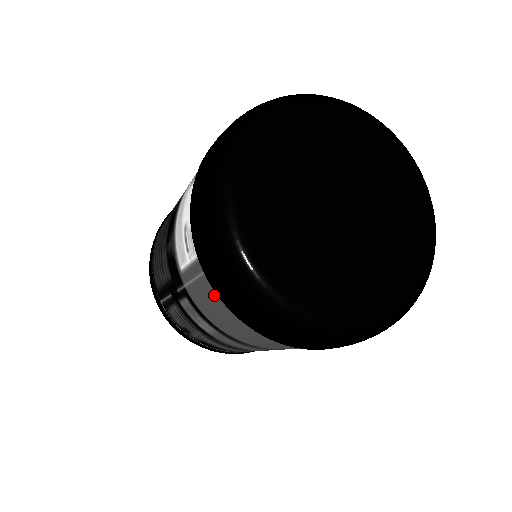
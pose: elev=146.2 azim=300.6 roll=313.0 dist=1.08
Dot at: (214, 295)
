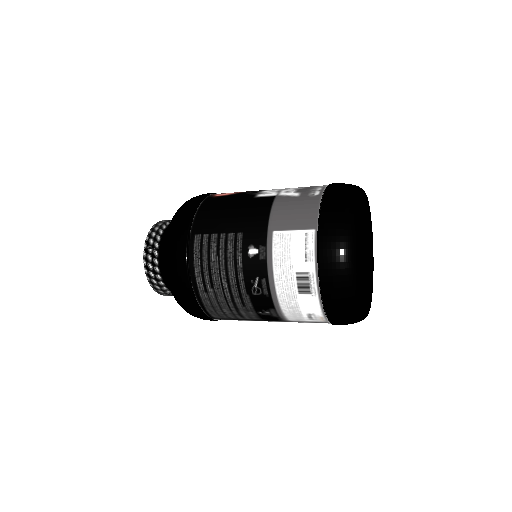
Dot at: occluded
